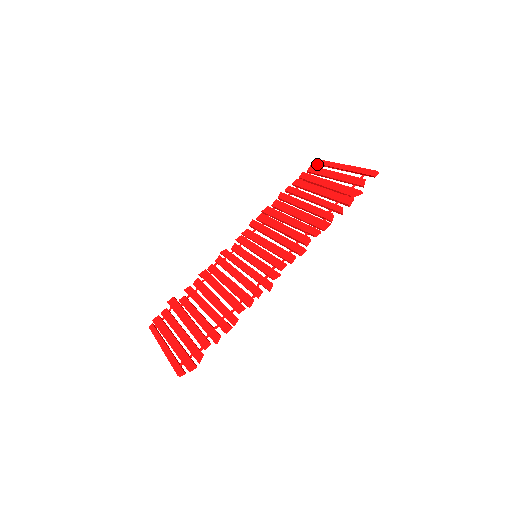
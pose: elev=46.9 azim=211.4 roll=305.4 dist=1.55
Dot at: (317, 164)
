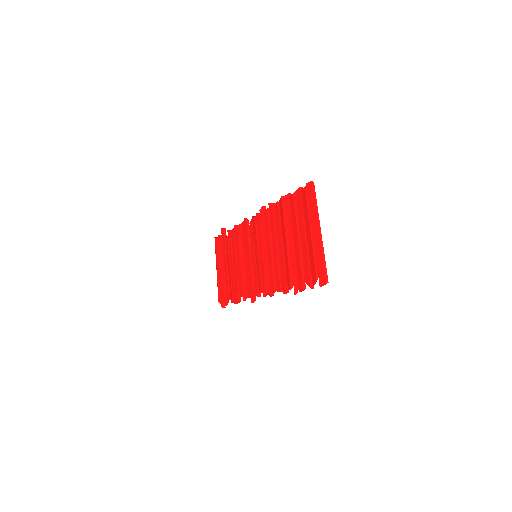
Dot at: (308, 194)
